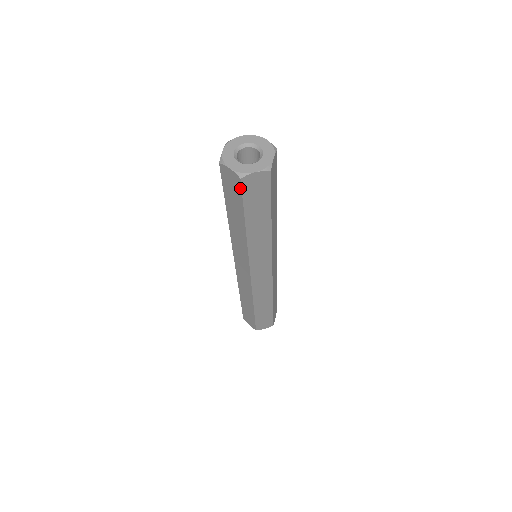
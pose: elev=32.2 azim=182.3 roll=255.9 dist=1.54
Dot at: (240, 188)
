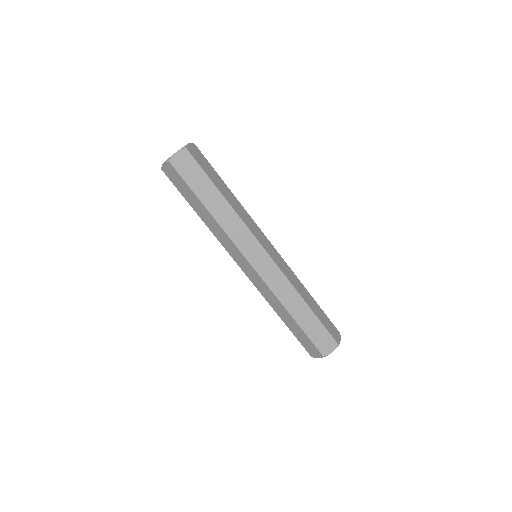
Dot at: (175, 171)
